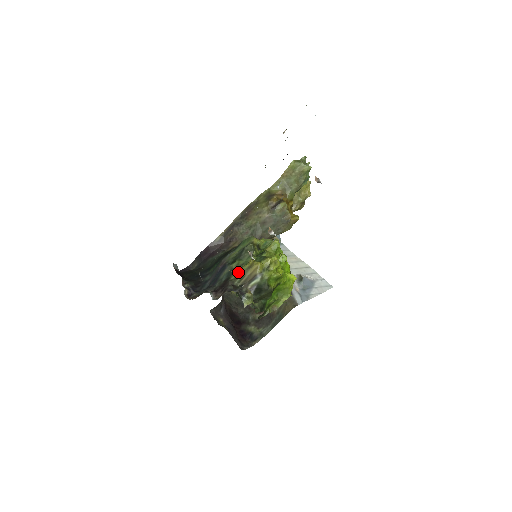
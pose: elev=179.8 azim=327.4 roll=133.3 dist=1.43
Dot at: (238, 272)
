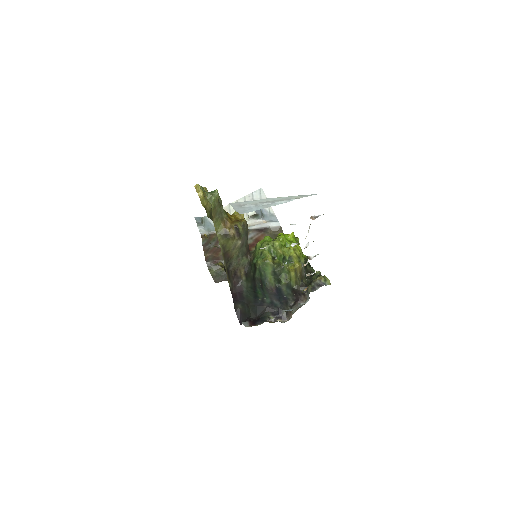
Dot at: (293, 281)
